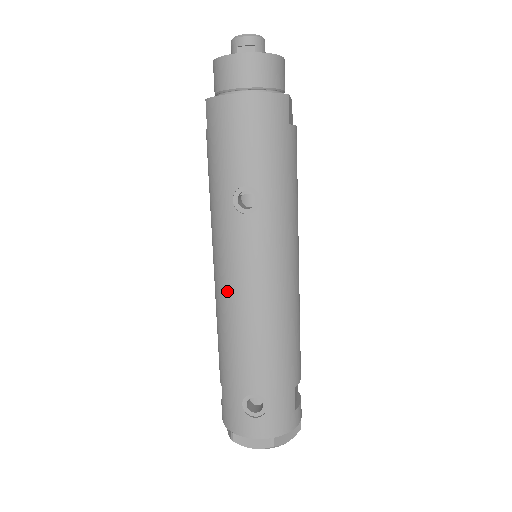
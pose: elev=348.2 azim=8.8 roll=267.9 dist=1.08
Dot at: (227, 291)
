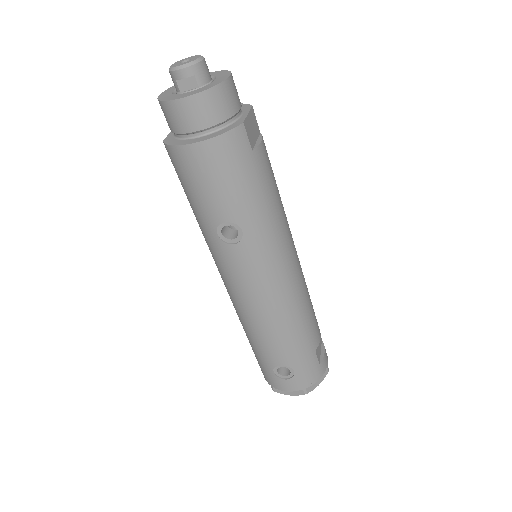
Dot at: (236, 299)
